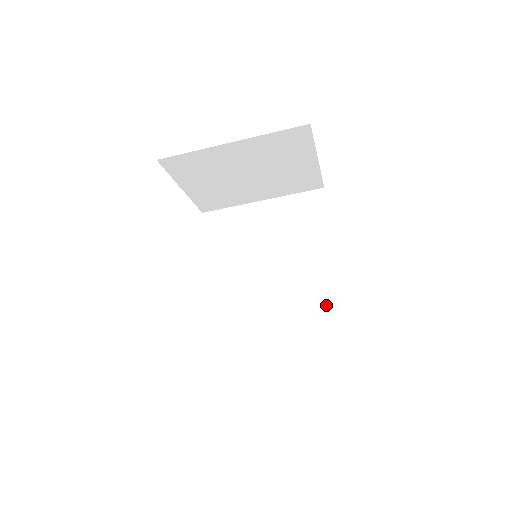
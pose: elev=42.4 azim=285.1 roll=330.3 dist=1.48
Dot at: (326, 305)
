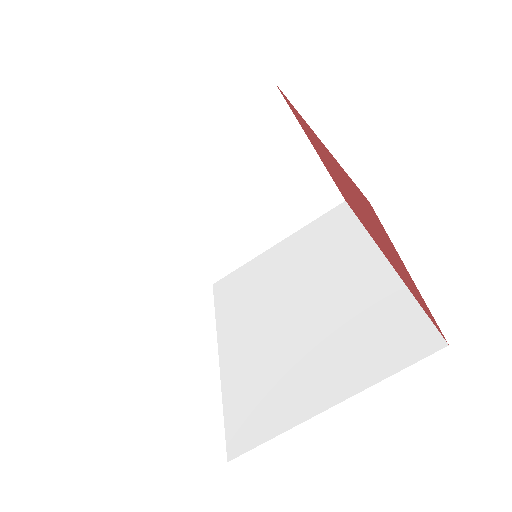
Dot at: (384, 305)
